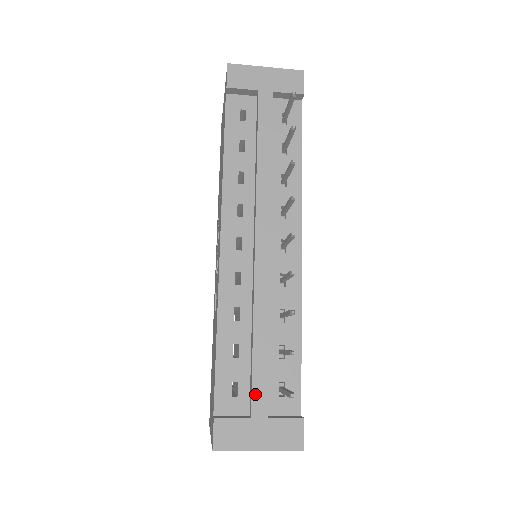
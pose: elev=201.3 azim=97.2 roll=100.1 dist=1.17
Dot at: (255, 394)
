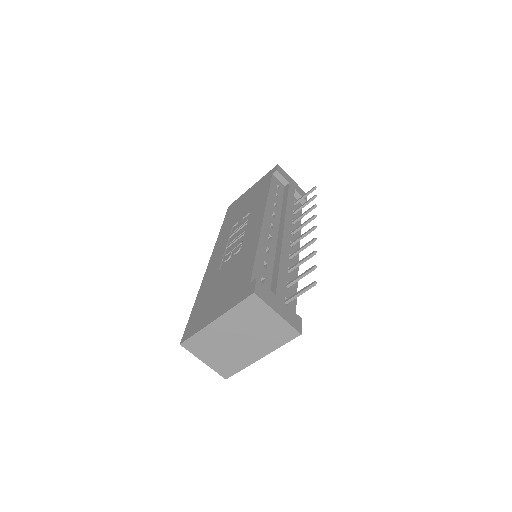
Dot at: (279, 286)
